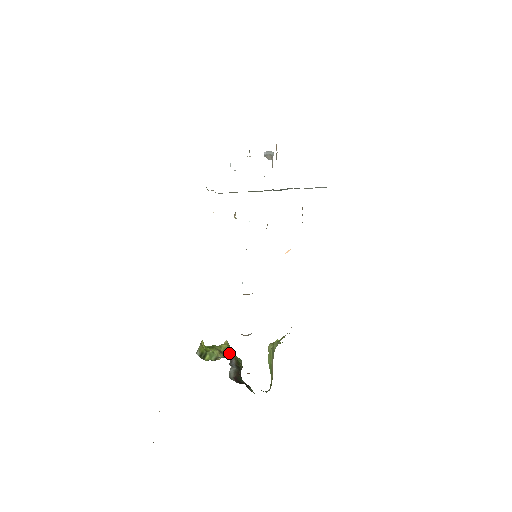
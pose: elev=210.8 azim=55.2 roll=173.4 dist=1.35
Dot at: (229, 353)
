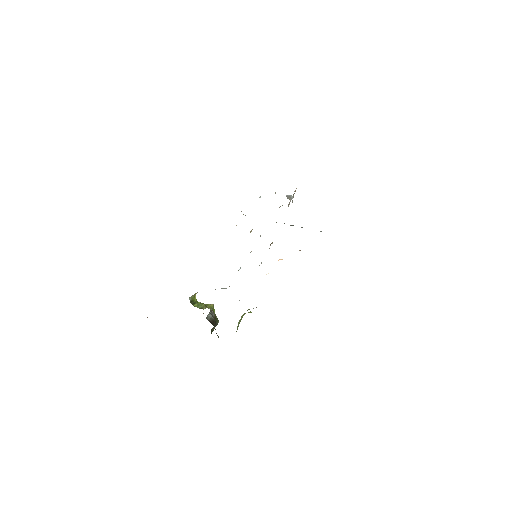
Dot at: occluded
